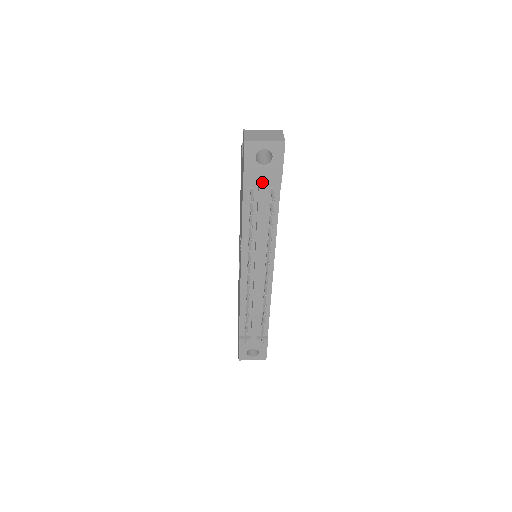
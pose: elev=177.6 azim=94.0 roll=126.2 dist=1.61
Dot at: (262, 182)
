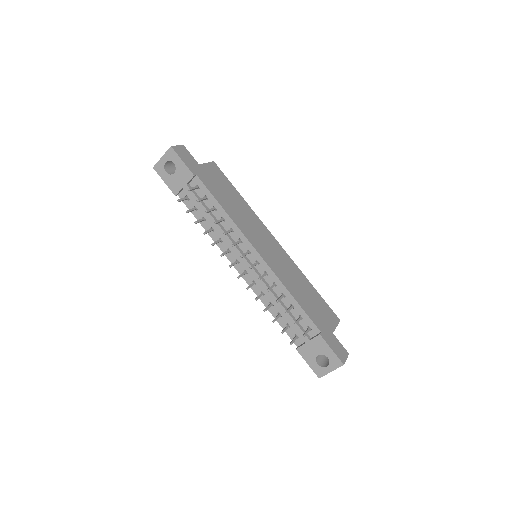
Dot at: (184, 186)
